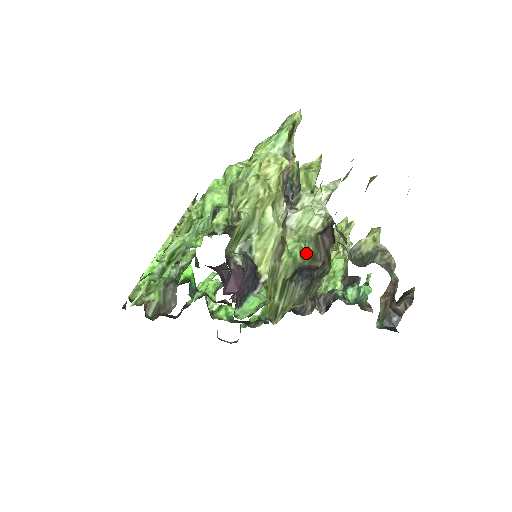
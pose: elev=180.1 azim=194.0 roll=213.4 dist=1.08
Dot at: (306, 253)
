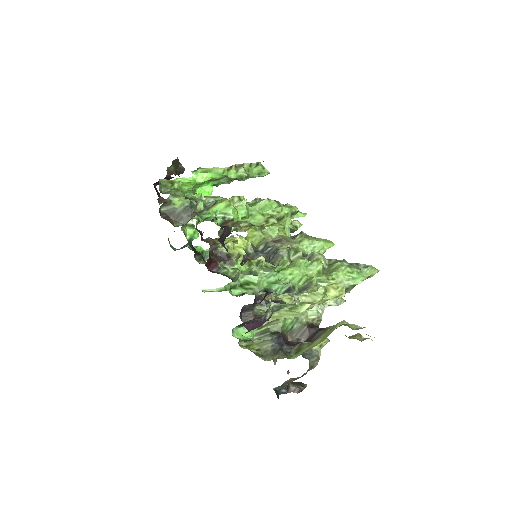
Dot at: (291, 326)
